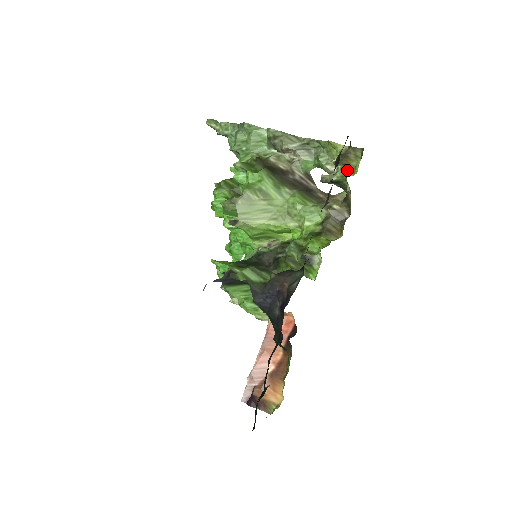
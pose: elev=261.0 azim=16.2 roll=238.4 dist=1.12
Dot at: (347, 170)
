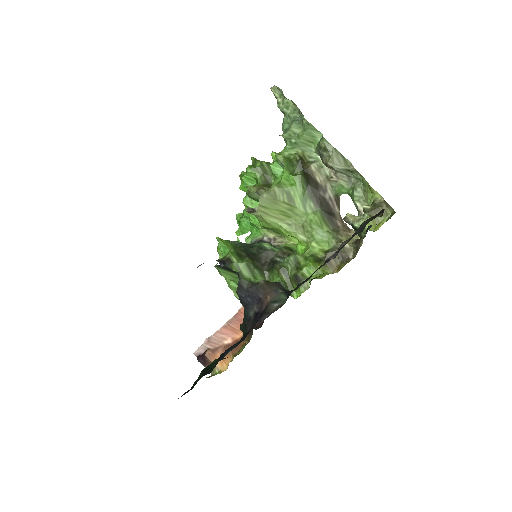
Dot at: (369, 228)
